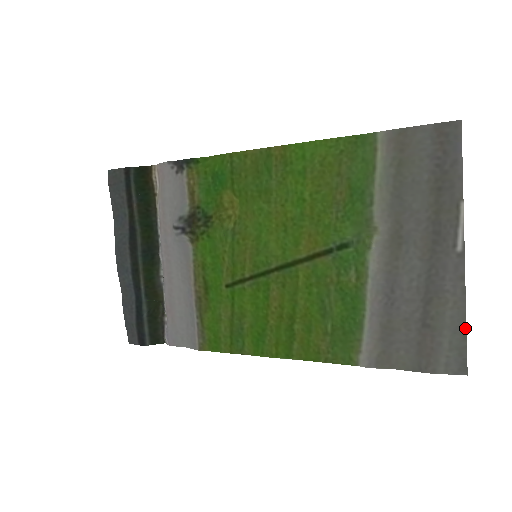
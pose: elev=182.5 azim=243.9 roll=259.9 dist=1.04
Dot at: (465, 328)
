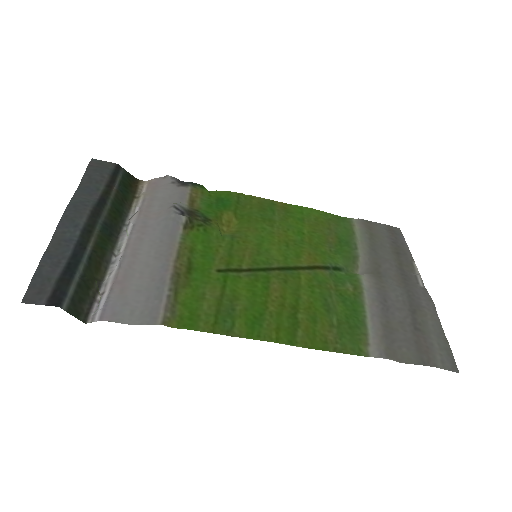
Dot at: (444, 335)
